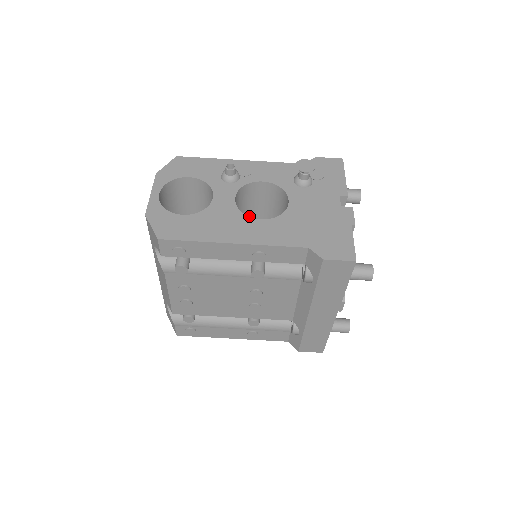
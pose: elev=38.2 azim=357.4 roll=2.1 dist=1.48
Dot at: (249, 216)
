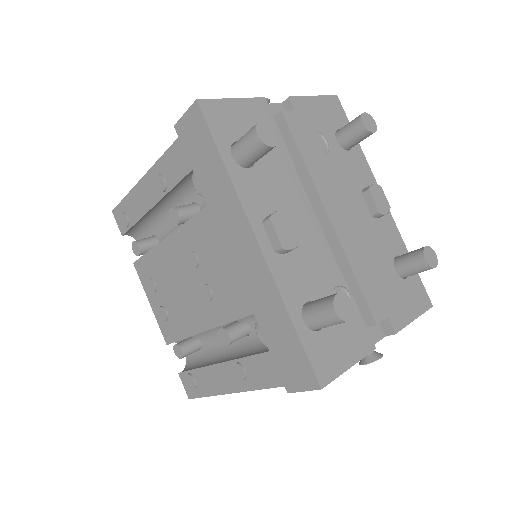
Dot at: occluded
